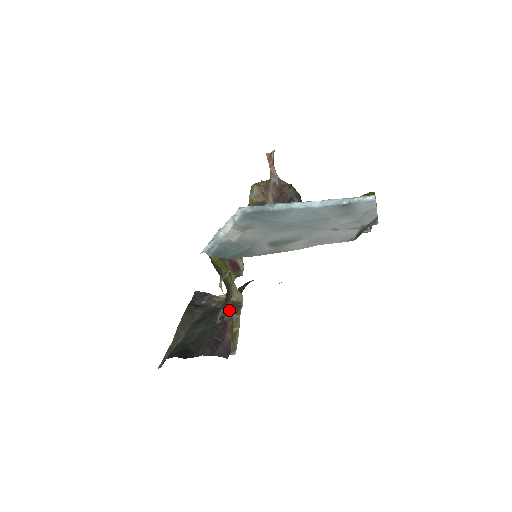
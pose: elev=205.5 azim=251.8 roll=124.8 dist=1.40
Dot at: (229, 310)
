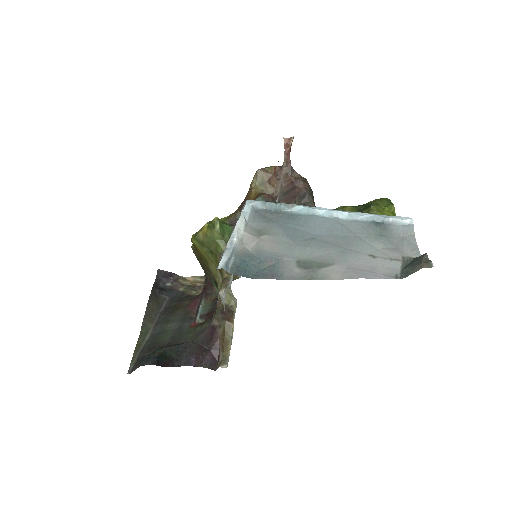
Dot at: (220, 315)
